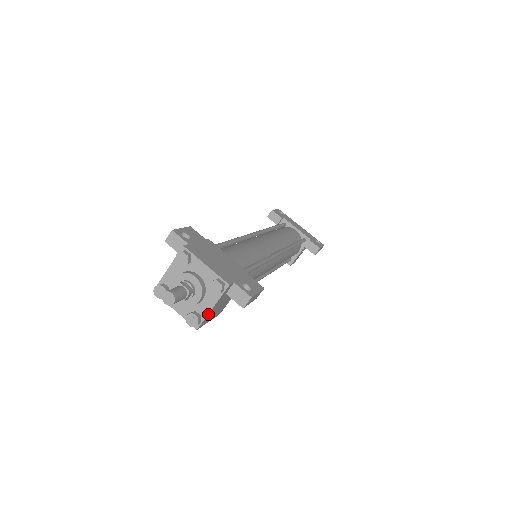
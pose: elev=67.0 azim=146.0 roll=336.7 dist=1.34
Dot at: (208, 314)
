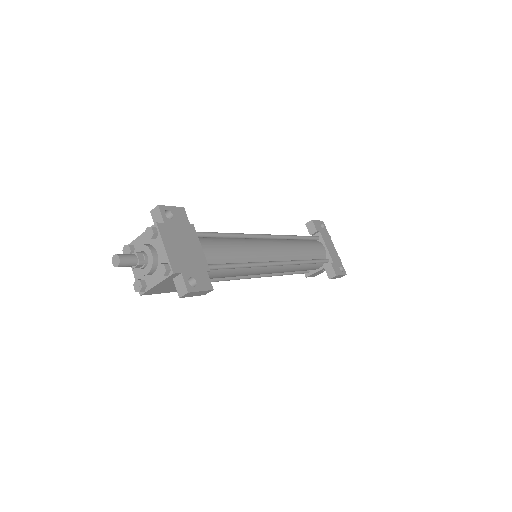
Dot at: (152, 288)
